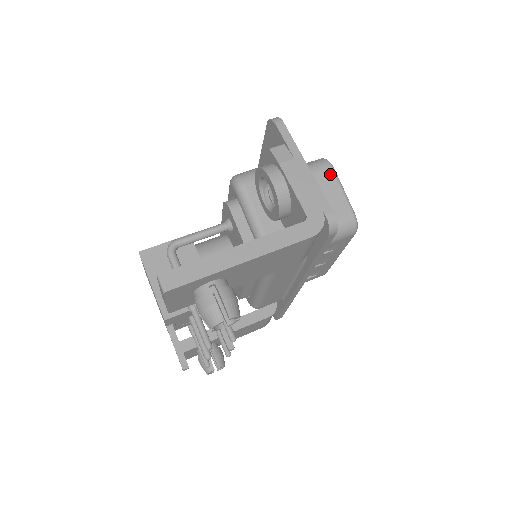
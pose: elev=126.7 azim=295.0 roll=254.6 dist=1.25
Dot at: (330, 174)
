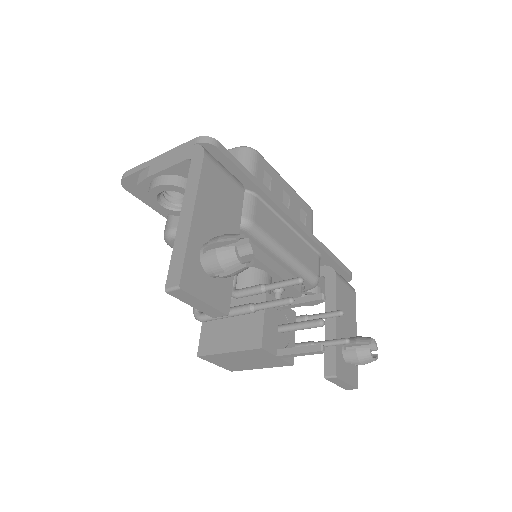
Dot at: occluded
